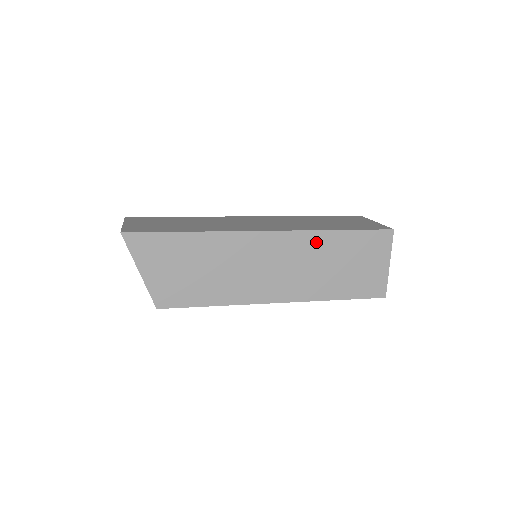
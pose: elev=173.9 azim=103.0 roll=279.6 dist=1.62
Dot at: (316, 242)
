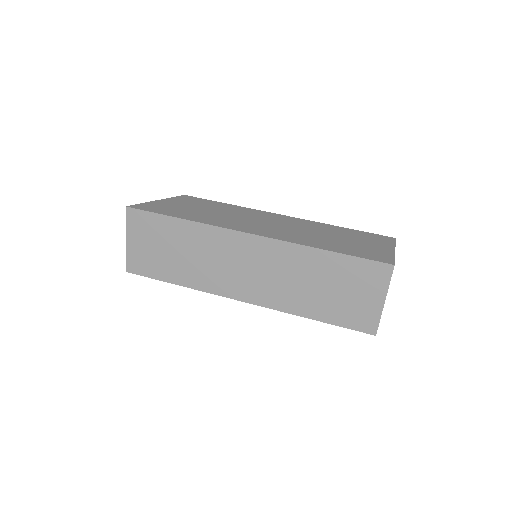
Dot at: occluded
